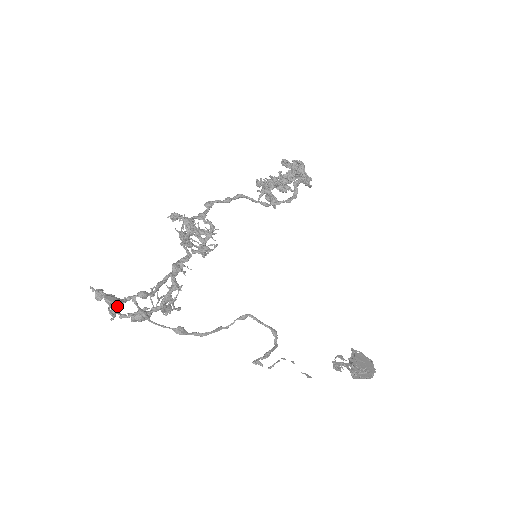
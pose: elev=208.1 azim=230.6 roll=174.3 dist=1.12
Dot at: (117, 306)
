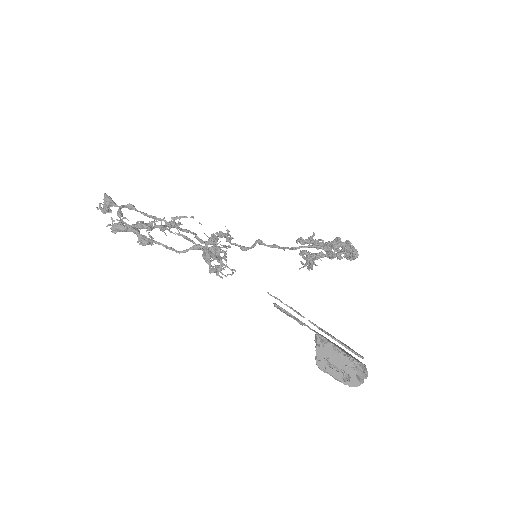
Dot at: (108, 200)
